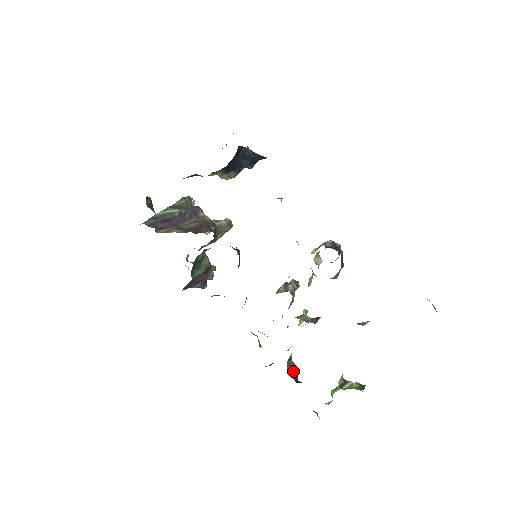
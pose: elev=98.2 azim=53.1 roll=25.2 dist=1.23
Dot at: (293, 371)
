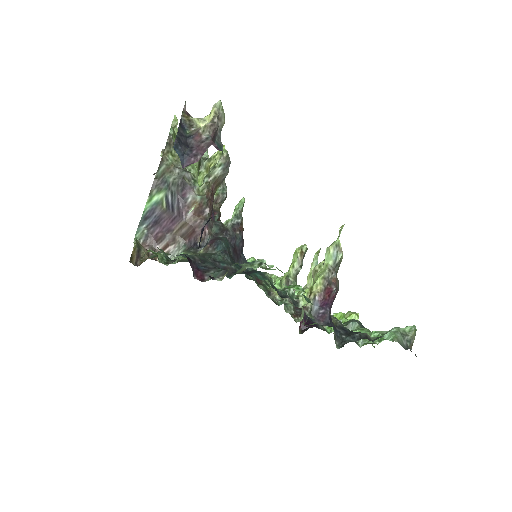
Dot at: occluded
